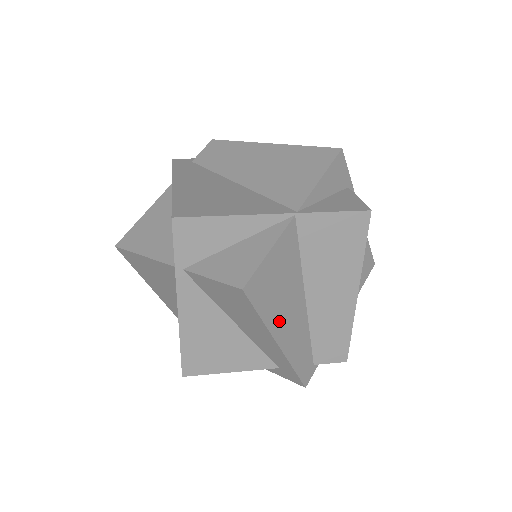
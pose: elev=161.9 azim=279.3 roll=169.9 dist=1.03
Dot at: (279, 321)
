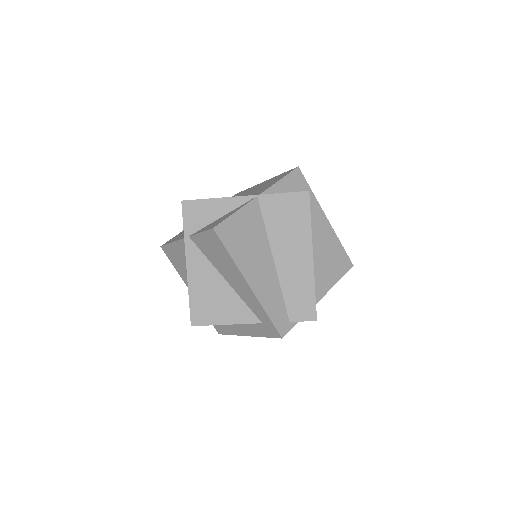
Dot at: (248, 266)
